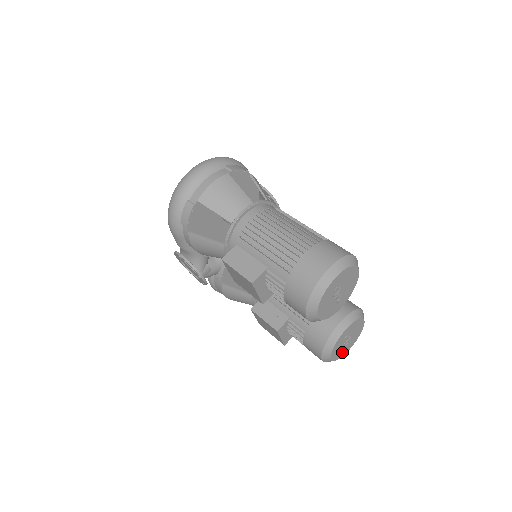
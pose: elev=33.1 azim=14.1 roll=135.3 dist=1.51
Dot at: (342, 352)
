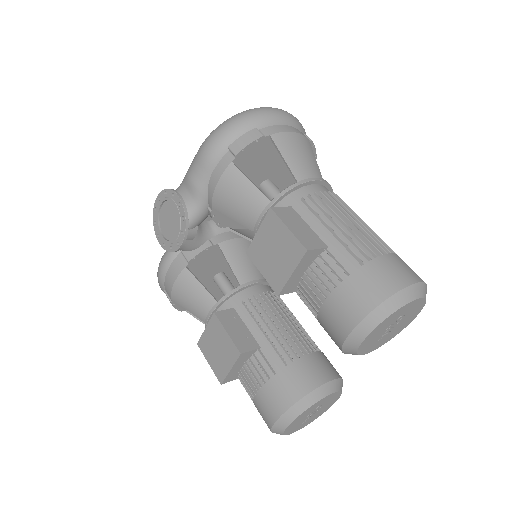
Dot at: (294, 427)
